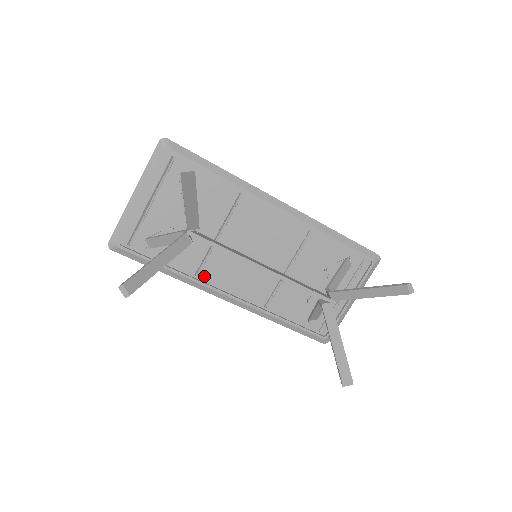
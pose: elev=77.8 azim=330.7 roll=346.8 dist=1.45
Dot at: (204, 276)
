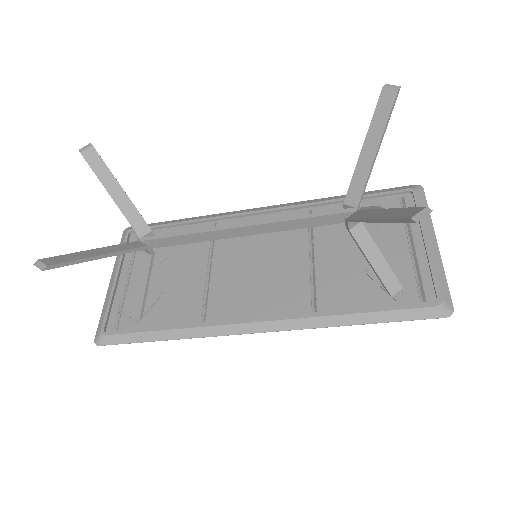
Dot at: (213, 318)
